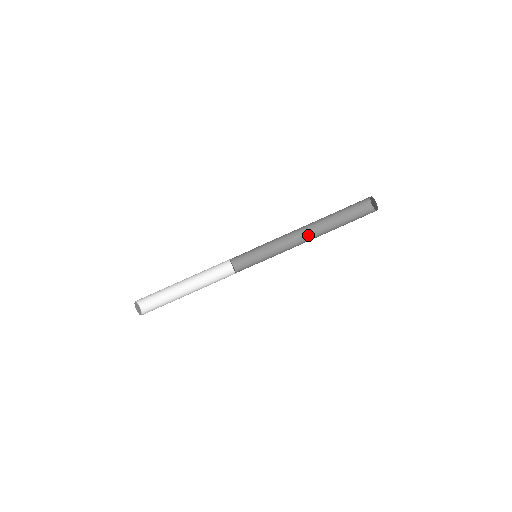
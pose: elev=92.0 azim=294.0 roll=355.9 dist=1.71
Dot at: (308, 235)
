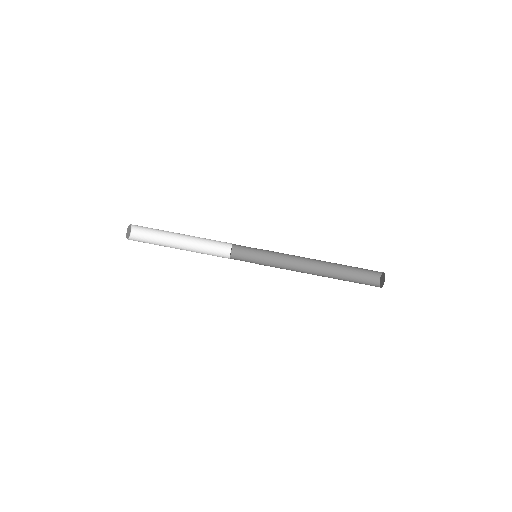
Dot at: (310, 271)
